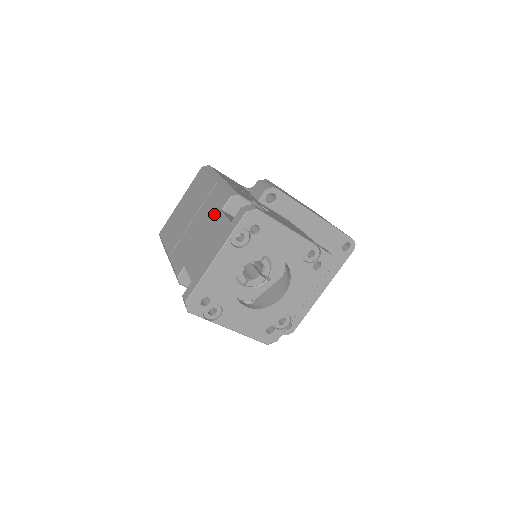
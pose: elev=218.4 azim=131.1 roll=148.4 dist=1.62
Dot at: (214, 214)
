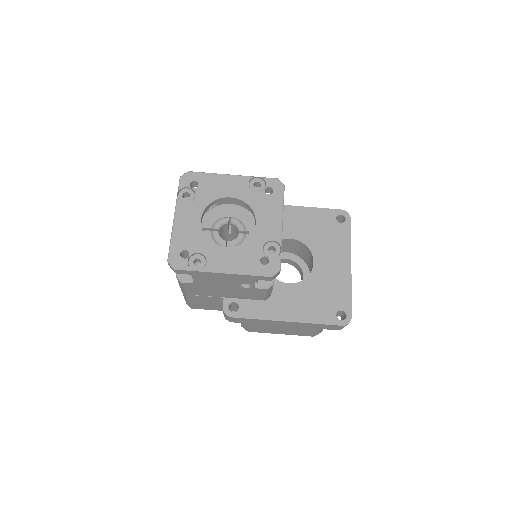
Dot at: occluded
